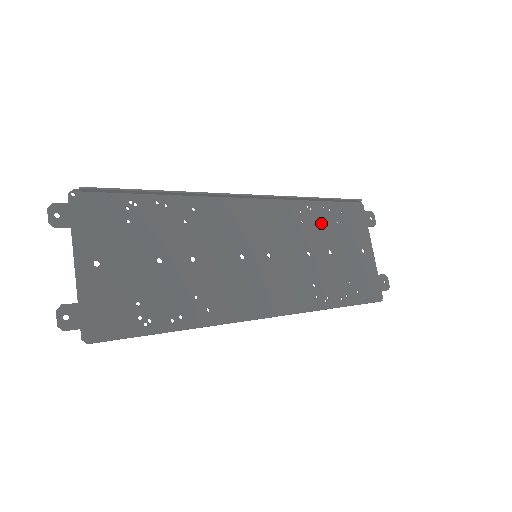
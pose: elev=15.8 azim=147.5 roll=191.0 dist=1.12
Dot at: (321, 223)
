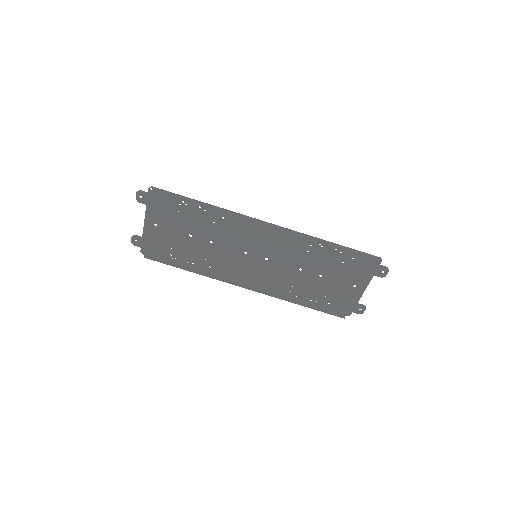
Dot at: (325, 258)
